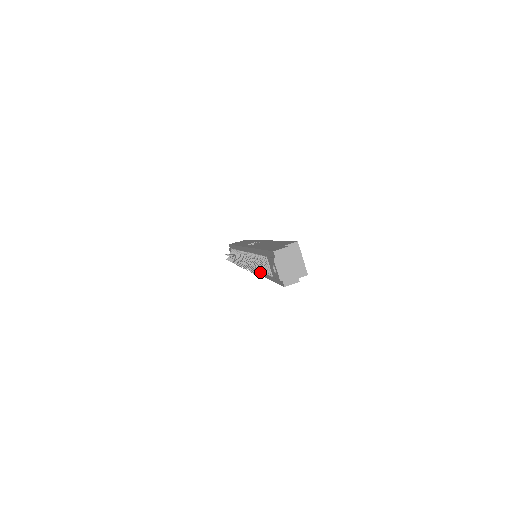
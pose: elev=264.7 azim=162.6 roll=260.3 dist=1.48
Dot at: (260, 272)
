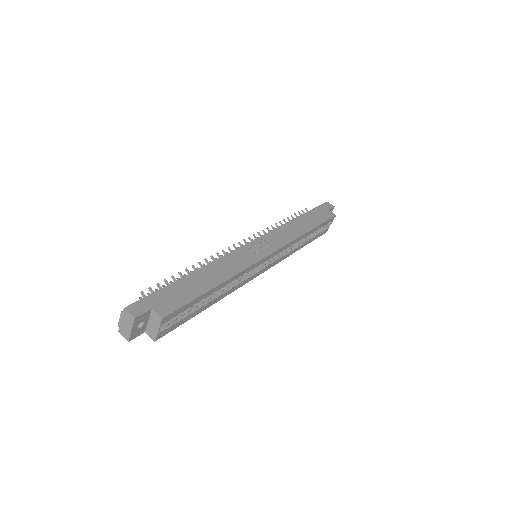
Dot at: occluded
